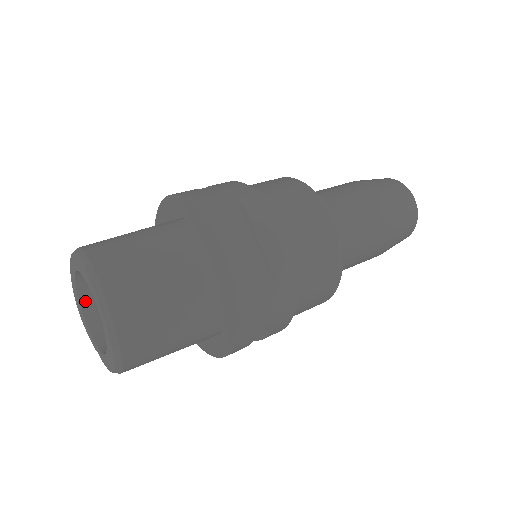
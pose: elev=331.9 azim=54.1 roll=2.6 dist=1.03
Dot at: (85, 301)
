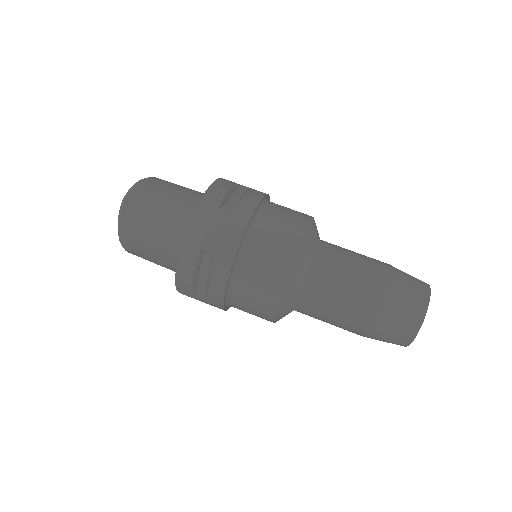
Dot at: occluded
